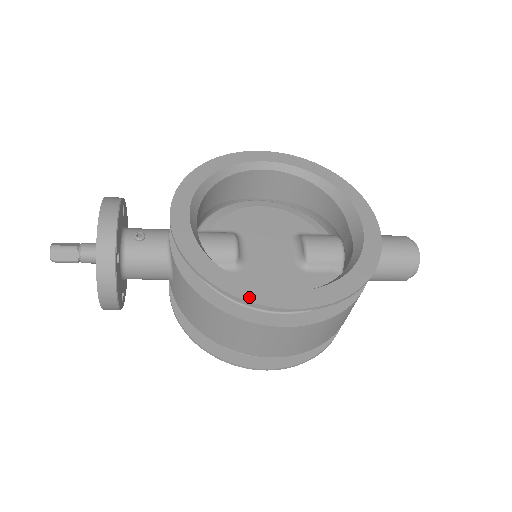
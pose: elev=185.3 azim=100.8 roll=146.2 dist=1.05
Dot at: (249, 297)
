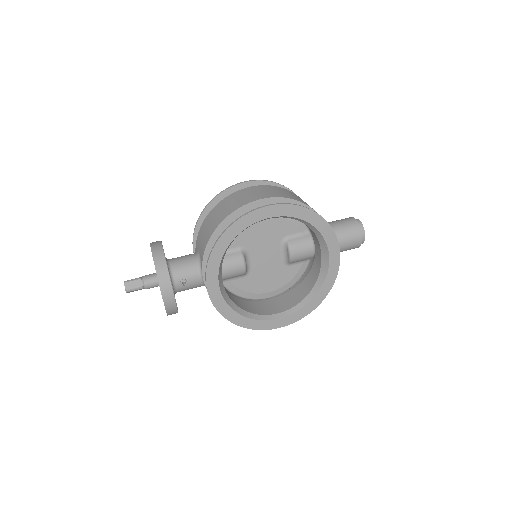
Dot at: (258, 328)
